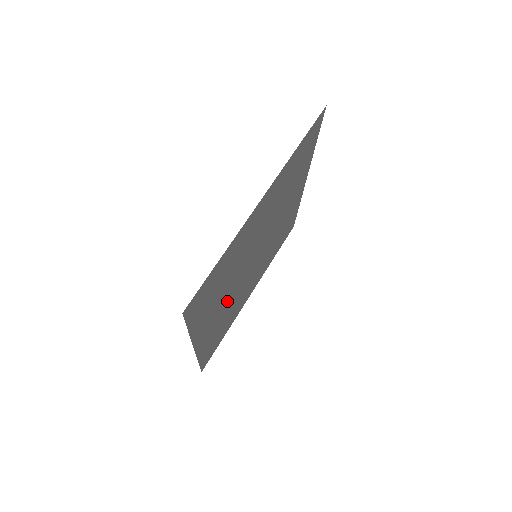
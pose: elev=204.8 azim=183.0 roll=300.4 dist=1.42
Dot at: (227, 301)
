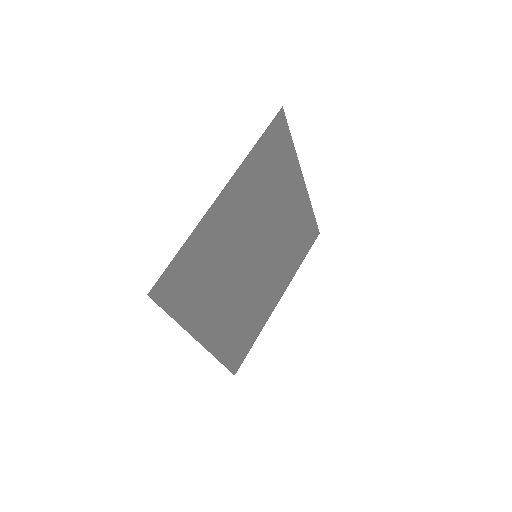
Dot at: (231, 299)
